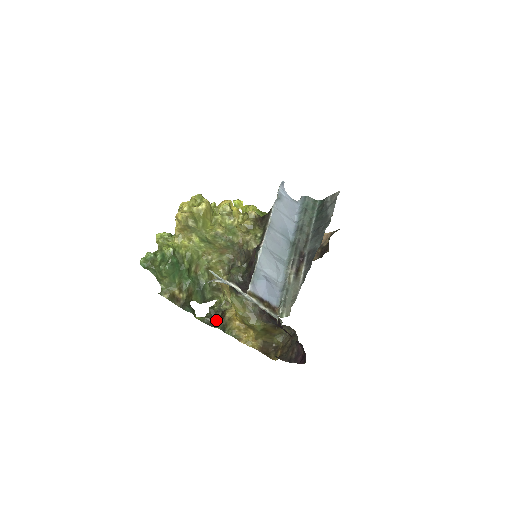
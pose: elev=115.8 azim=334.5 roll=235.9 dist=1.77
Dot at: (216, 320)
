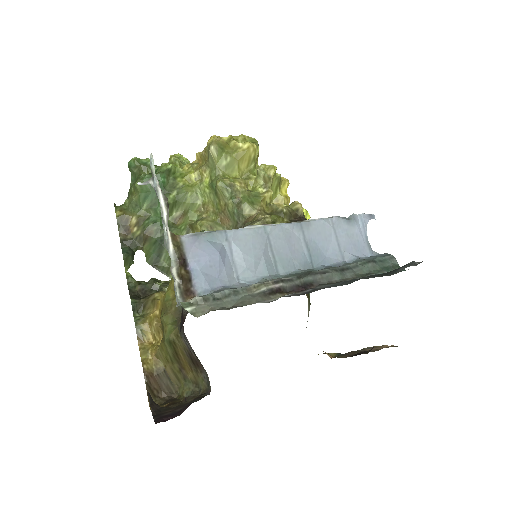
Dot at: (144, 296)
